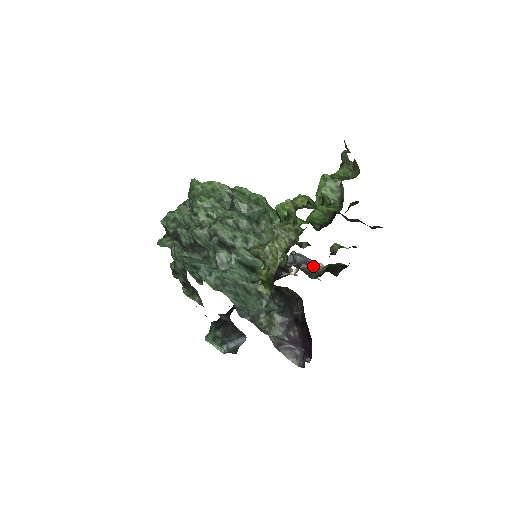
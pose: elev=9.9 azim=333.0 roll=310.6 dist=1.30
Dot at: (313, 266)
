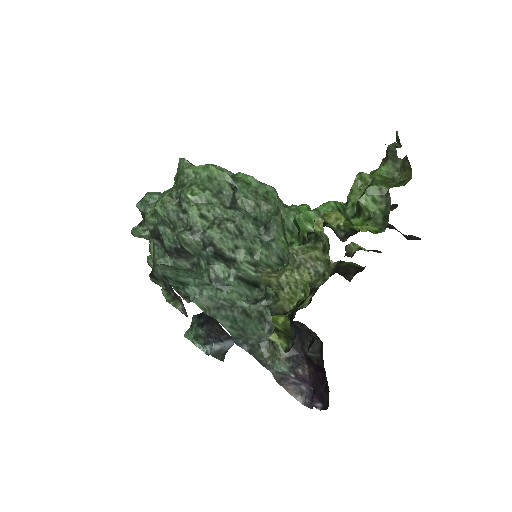
Dot at: occluded
